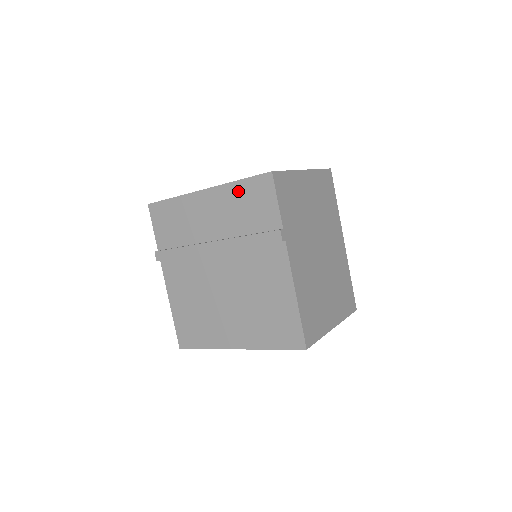
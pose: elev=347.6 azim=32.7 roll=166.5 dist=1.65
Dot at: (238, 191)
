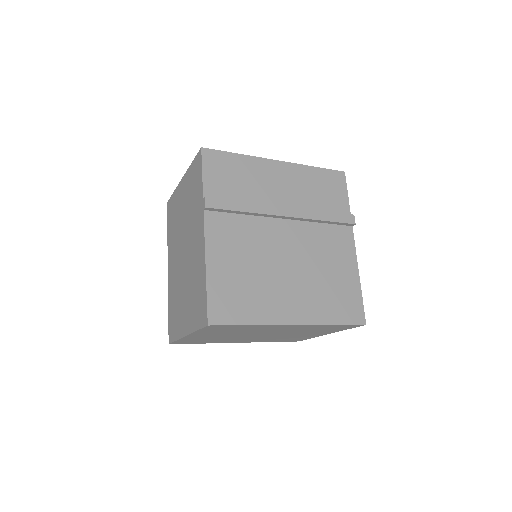
Dot at: (314, 175)
